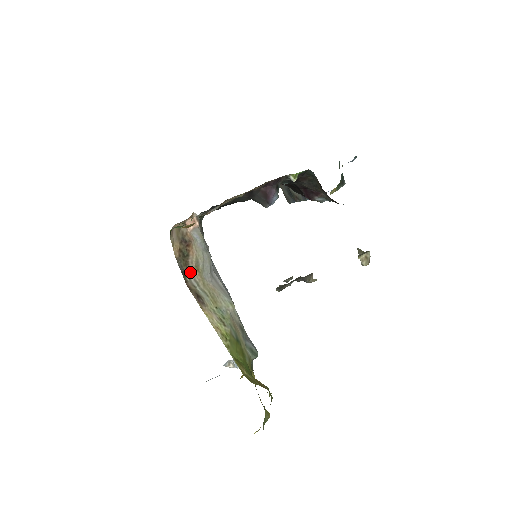
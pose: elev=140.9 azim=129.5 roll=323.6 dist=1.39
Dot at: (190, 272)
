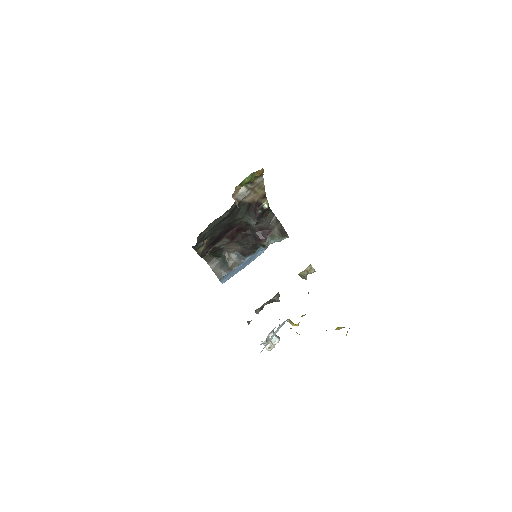
Dot at: occluded
